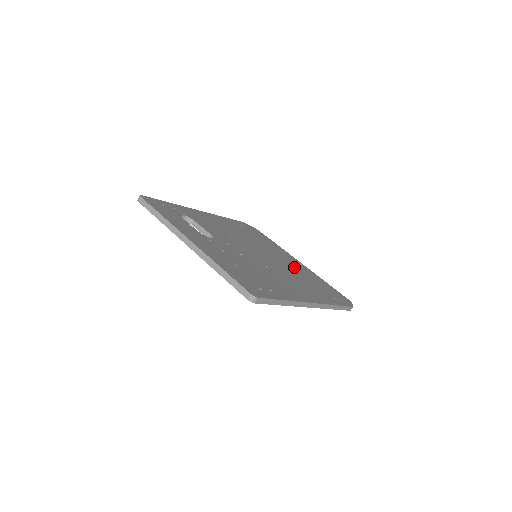
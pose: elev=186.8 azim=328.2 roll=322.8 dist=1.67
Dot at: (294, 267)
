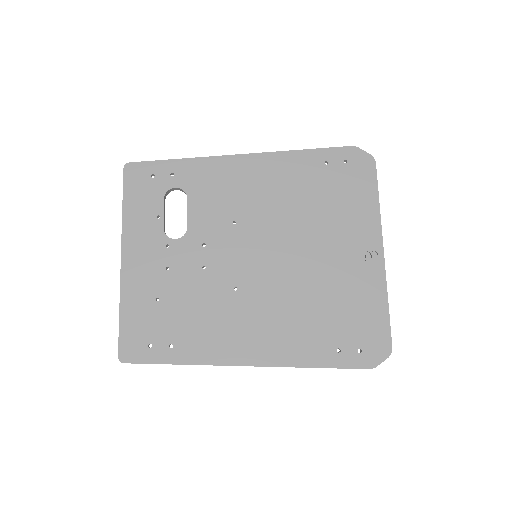
Dot at: (331, 273)
